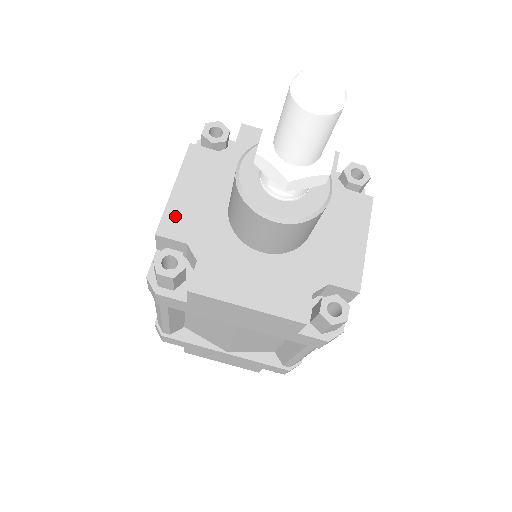
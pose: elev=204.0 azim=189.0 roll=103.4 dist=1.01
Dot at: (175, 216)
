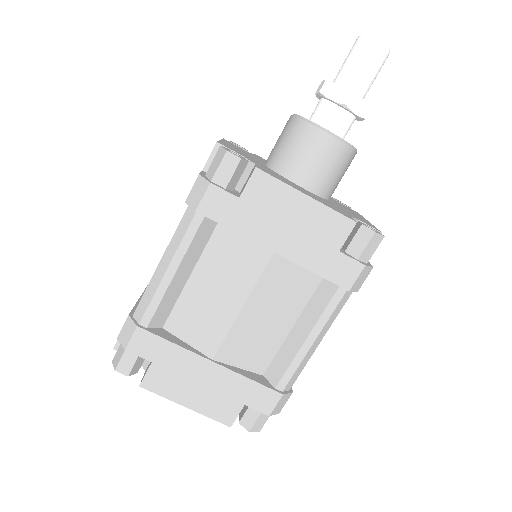
Dot at: (228, 146)
